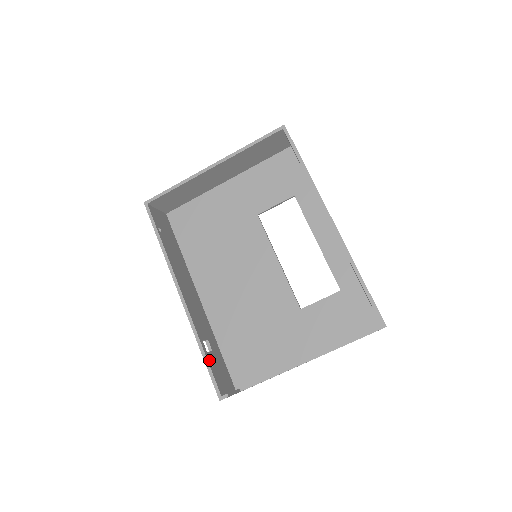
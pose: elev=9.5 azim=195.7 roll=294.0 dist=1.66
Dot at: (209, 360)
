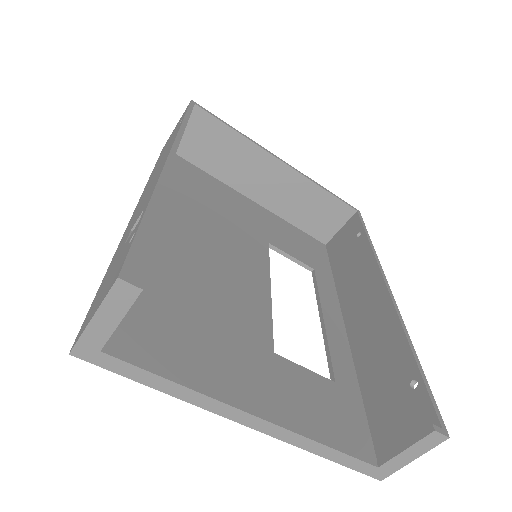
Dot at: occluded
